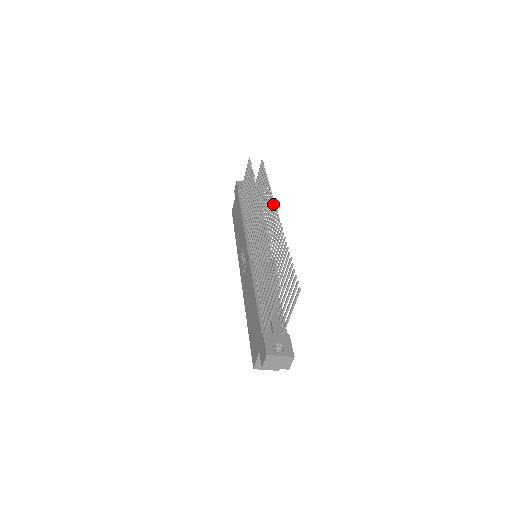
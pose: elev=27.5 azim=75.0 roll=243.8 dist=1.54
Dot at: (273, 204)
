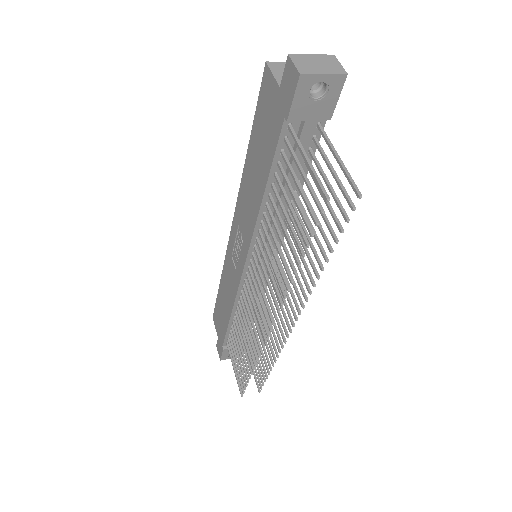
Dot at: (297, 311)
